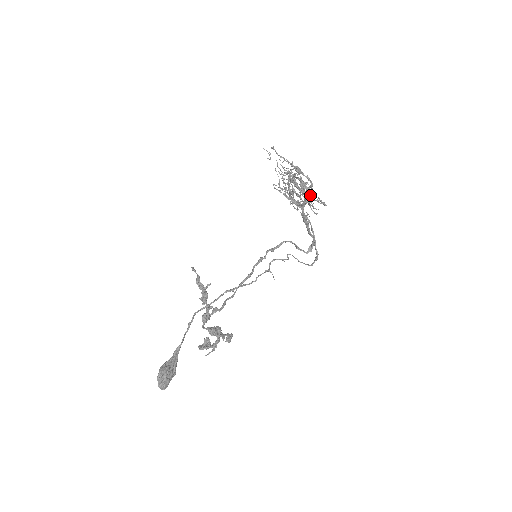
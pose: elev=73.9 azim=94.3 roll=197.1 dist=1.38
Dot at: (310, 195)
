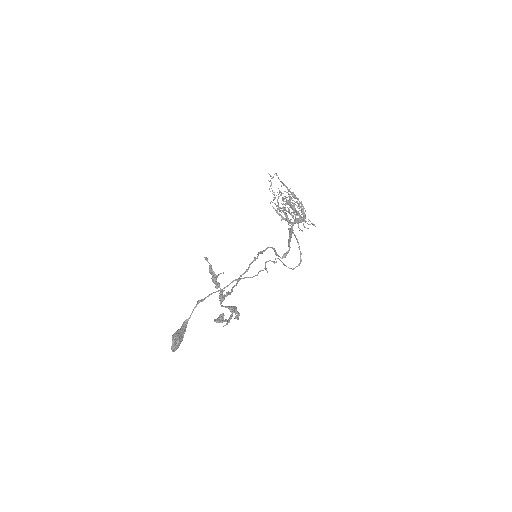
Dot at: occluded
